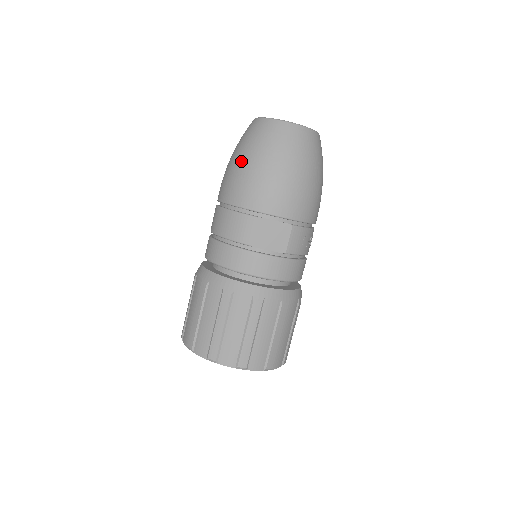
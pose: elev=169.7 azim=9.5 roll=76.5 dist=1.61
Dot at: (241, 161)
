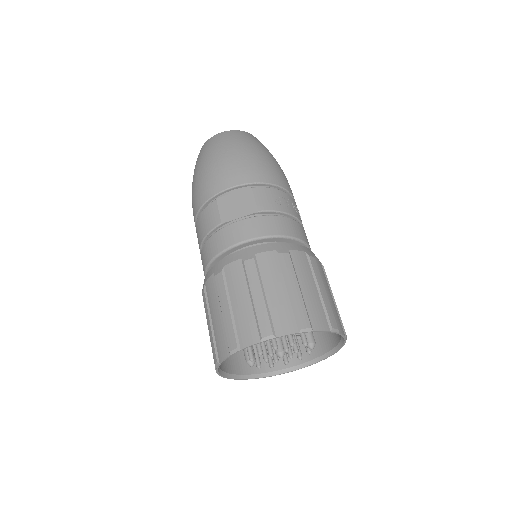
Dot at: (193, 182)
